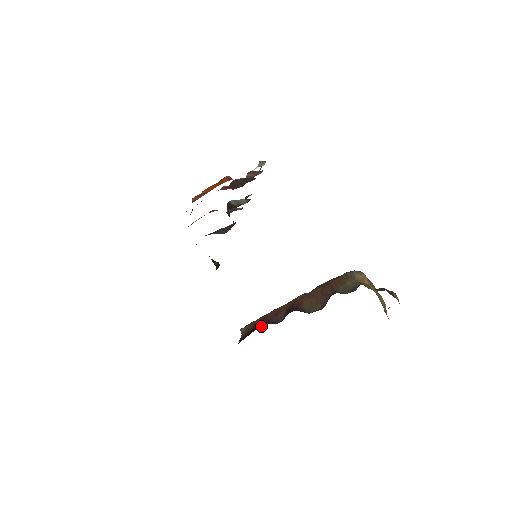
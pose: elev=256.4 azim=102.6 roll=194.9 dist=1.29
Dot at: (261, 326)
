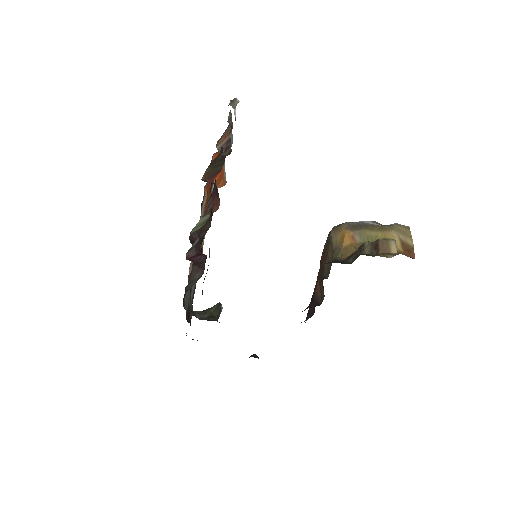
Dot at: occluded
